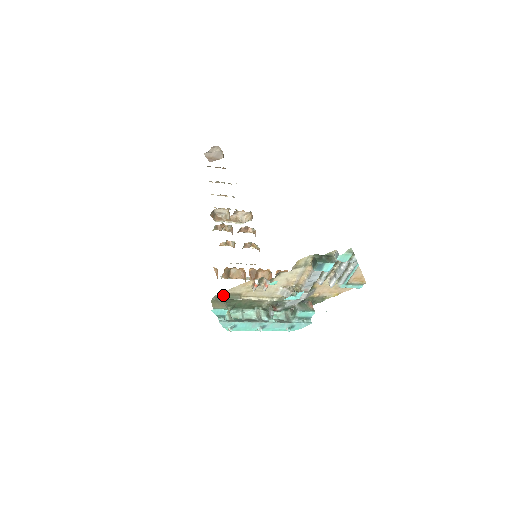
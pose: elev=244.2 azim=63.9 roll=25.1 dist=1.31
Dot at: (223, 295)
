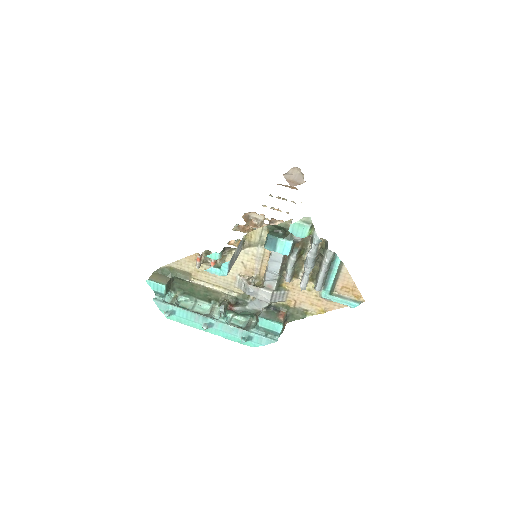
Dot at: (169, 269)
